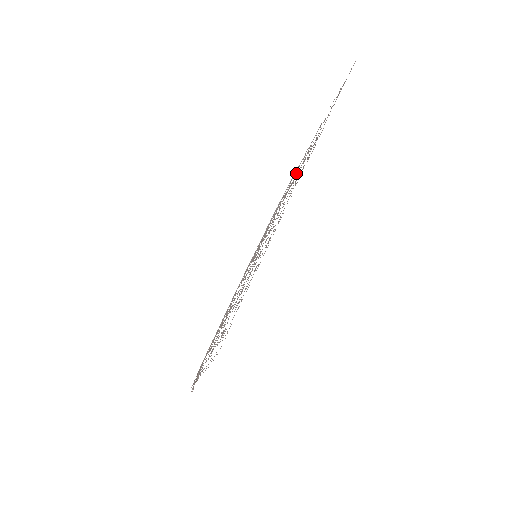
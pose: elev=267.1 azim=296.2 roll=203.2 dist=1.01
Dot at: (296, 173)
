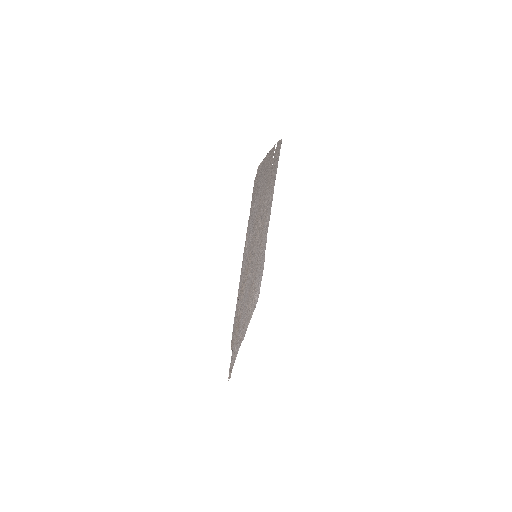
Dot at: (268, 214)
